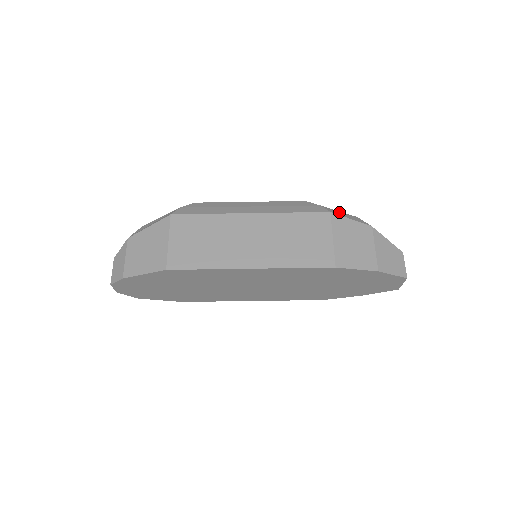
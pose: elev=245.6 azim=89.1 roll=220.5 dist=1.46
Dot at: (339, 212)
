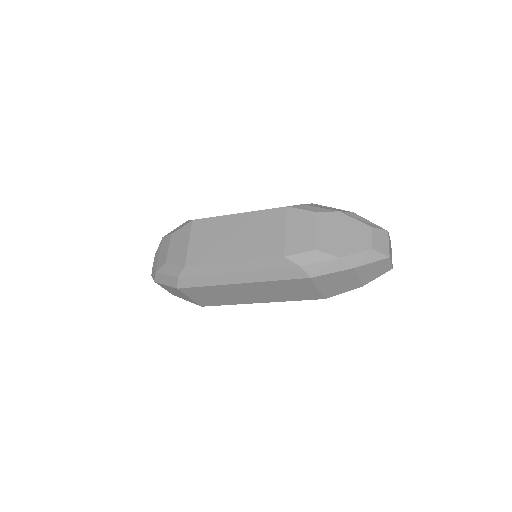
Dot at: (320, 267)
